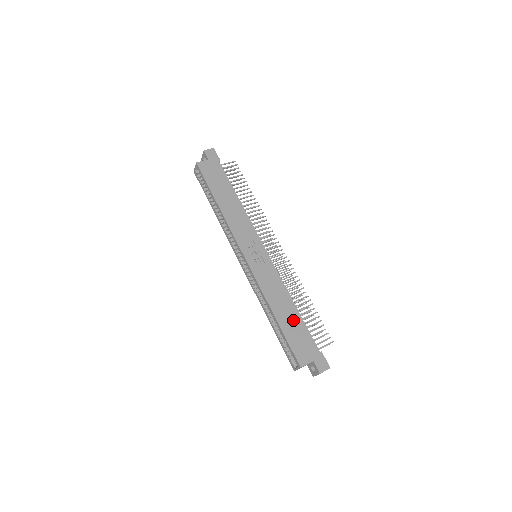
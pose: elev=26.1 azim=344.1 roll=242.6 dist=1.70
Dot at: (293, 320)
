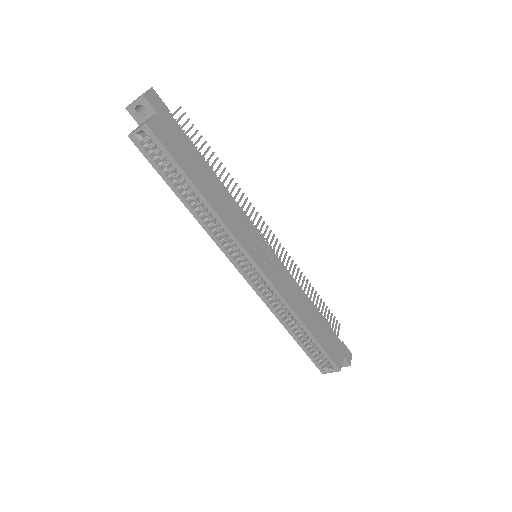
Dot at: (318, 322)
